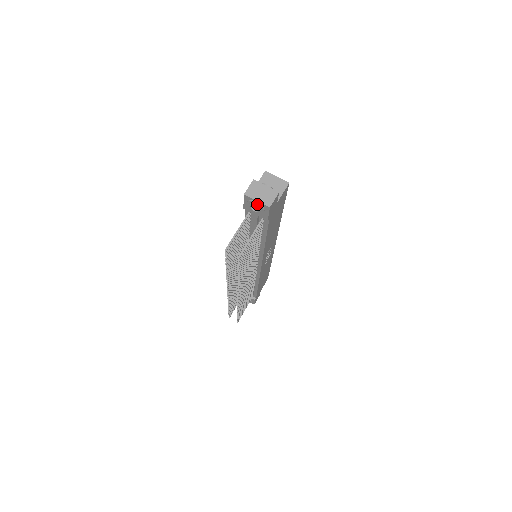
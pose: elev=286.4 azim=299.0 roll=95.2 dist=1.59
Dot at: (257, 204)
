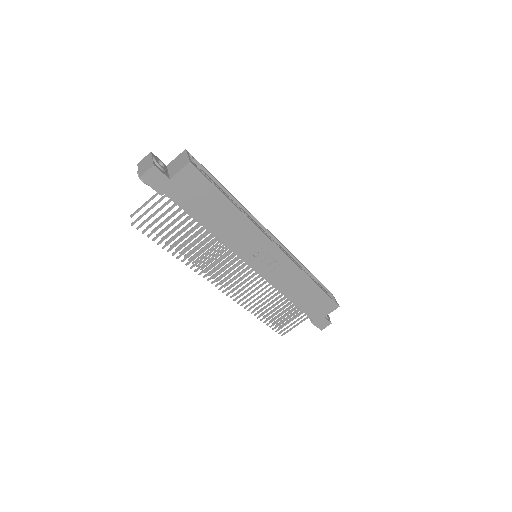
Dot at: (138, 174)
